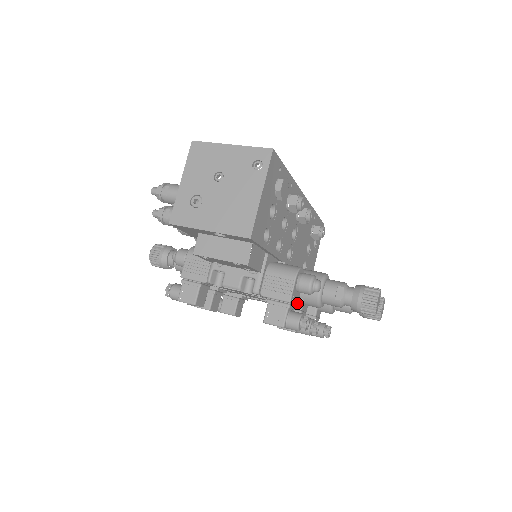
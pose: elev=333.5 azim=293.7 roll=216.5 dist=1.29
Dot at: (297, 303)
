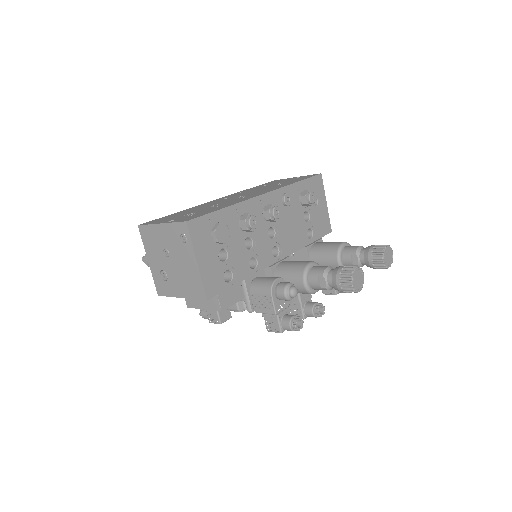
Dot at: occluded
